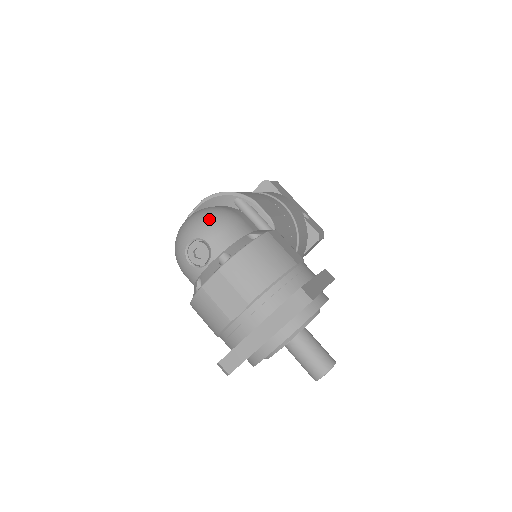
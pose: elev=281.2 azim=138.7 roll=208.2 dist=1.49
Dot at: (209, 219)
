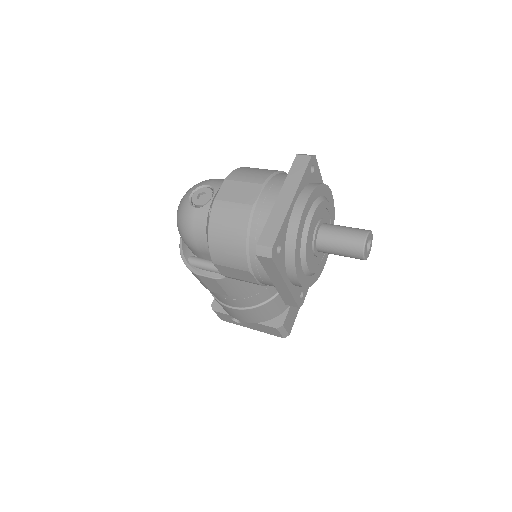
Dot at: occluded
